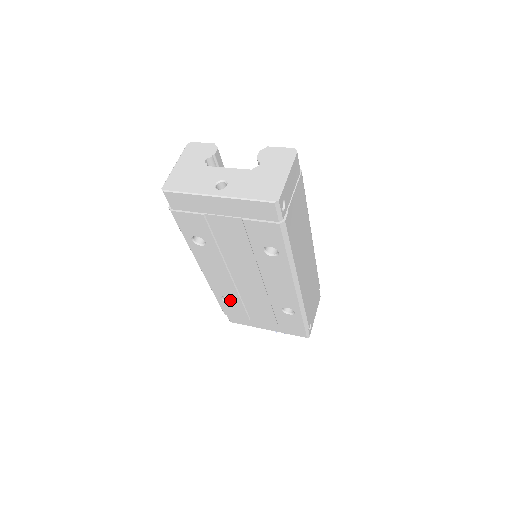
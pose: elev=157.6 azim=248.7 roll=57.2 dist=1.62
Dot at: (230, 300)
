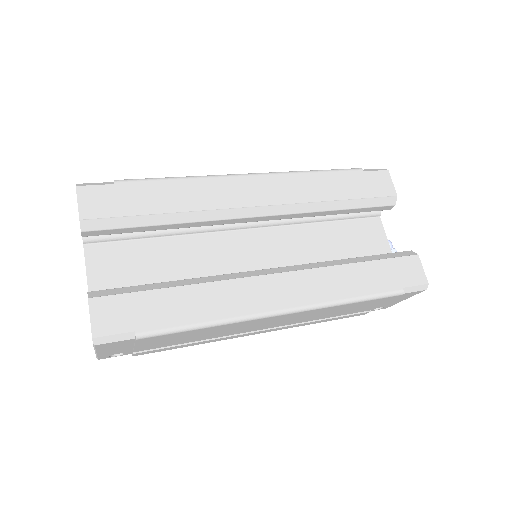
Dot at: occluded
